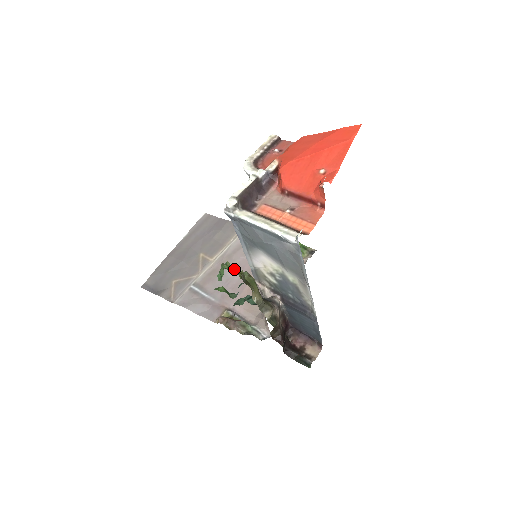
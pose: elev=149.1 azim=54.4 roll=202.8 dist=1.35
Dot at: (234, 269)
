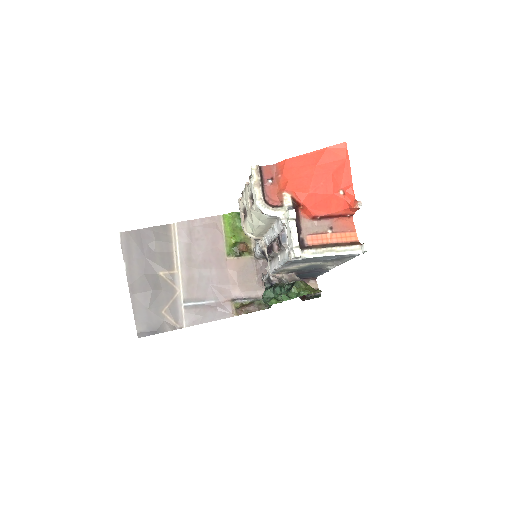
Dot at: (205, 267)
